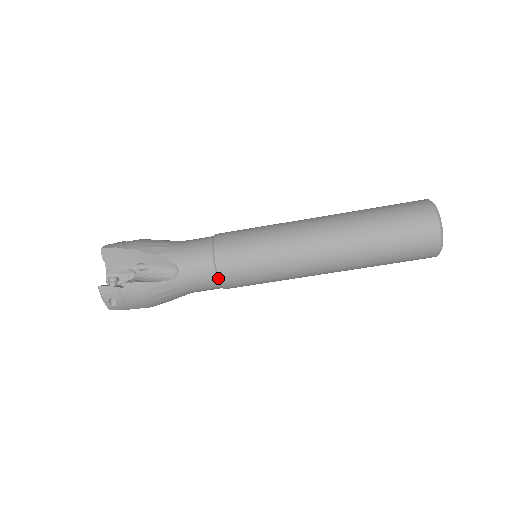
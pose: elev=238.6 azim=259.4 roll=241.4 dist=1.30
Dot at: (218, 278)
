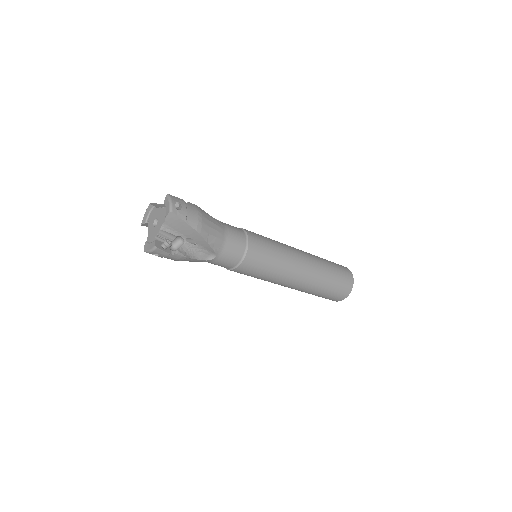
Dot at: (231, 269)
